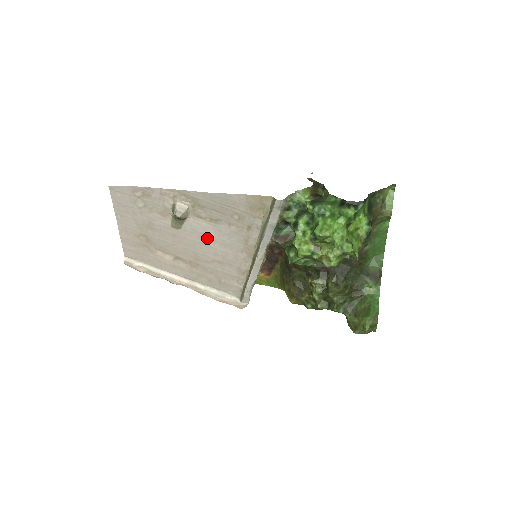
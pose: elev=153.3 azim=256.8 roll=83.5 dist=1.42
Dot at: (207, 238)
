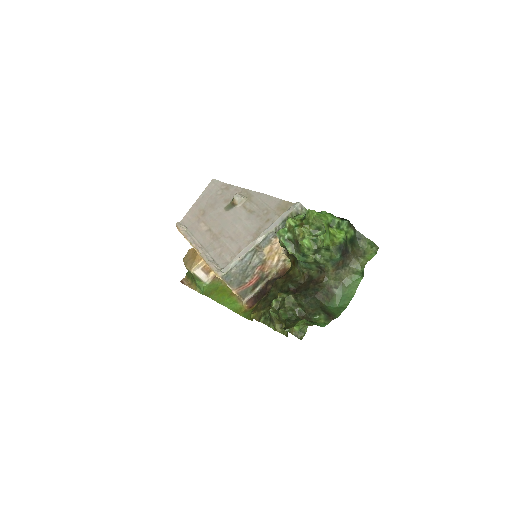
Dot at: (238, 220)
